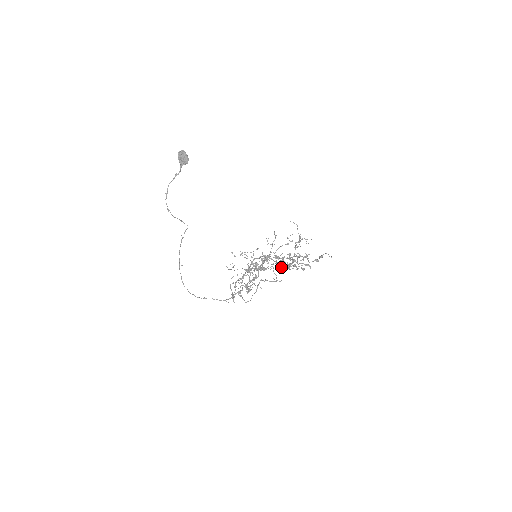
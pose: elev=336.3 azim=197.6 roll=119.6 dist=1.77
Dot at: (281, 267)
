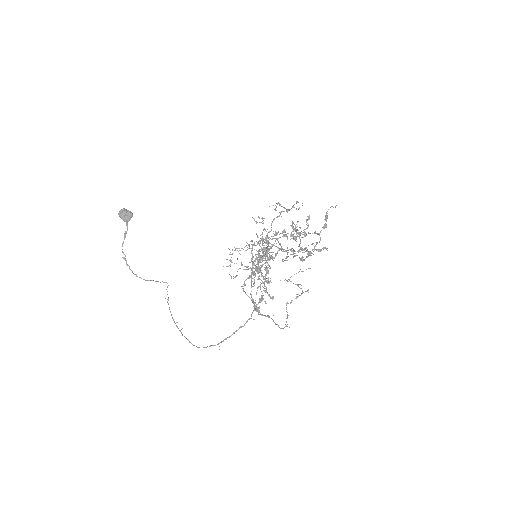
Dot at: occluded
